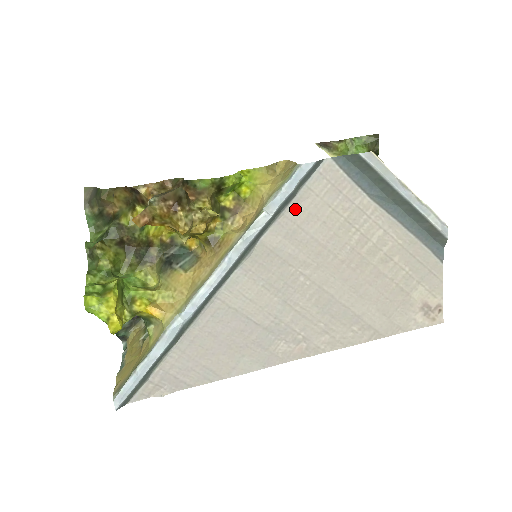
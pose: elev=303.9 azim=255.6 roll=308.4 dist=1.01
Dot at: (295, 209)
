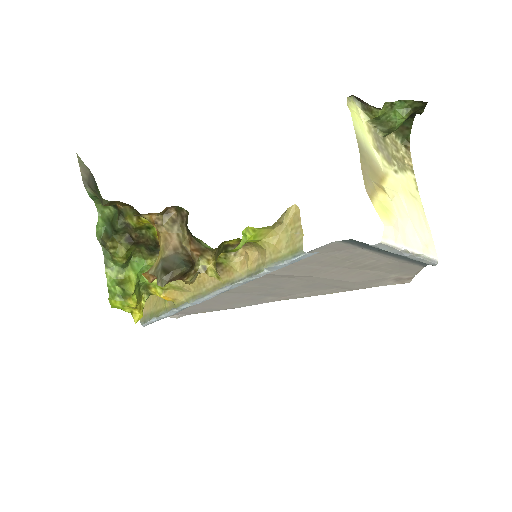
Dot at: occluded
